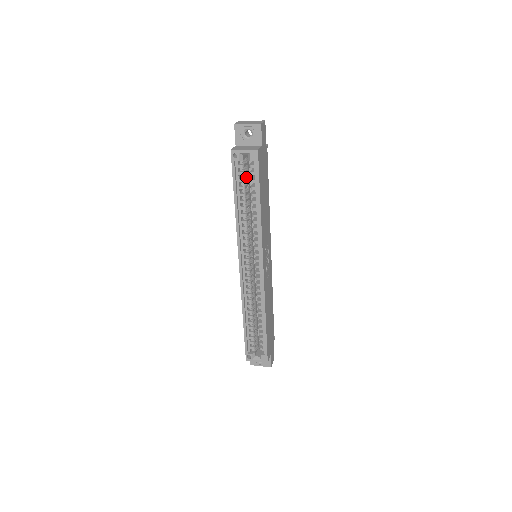
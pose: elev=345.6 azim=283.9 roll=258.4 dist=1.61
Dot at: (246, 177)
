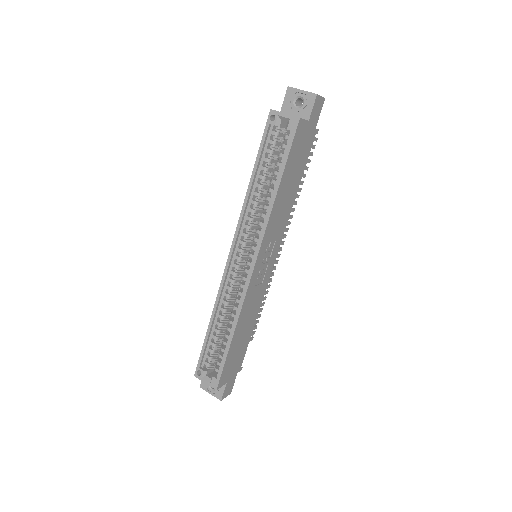
Dot at: (277, 150)
